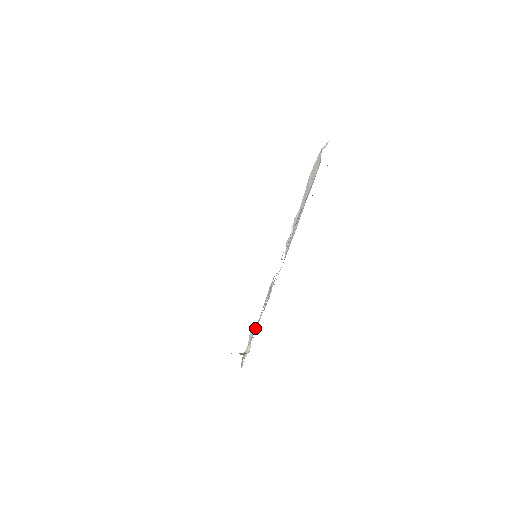
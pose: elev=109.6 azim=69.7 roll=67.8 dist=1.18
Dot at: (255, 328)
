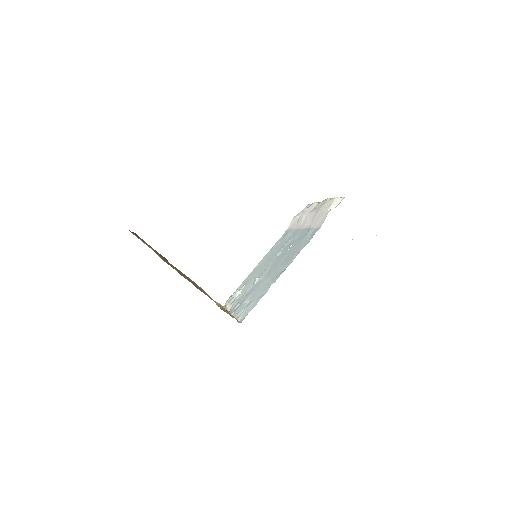
Dot at: (233, 313)
